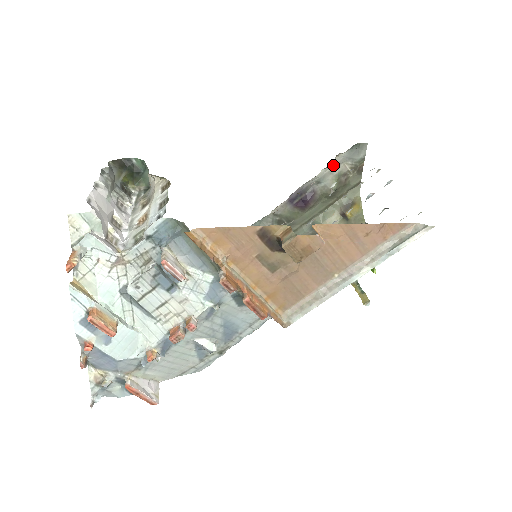
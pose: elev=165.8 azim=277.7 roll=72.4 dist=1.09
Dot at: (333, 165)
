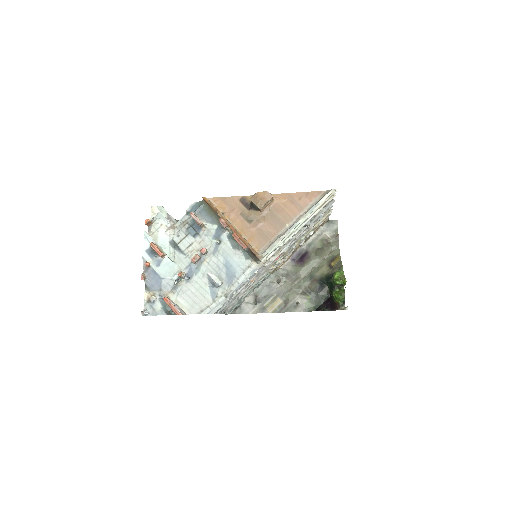
Dot at: (318, 234)
